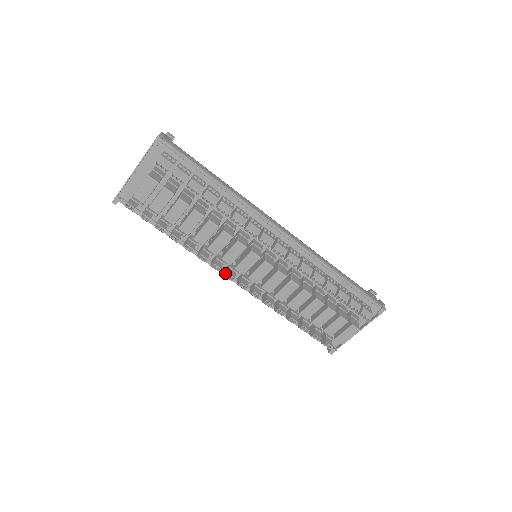
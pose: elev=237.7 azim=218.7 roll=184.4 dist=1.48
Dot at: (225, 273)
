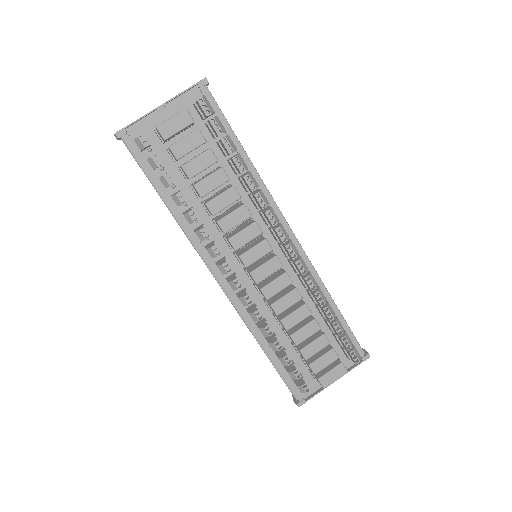
Dot at: (221, 263)
